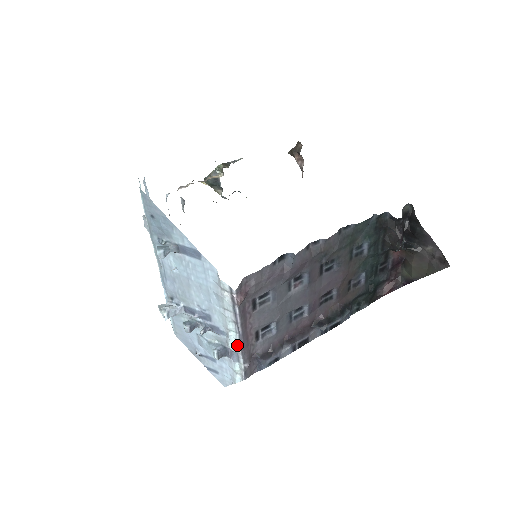
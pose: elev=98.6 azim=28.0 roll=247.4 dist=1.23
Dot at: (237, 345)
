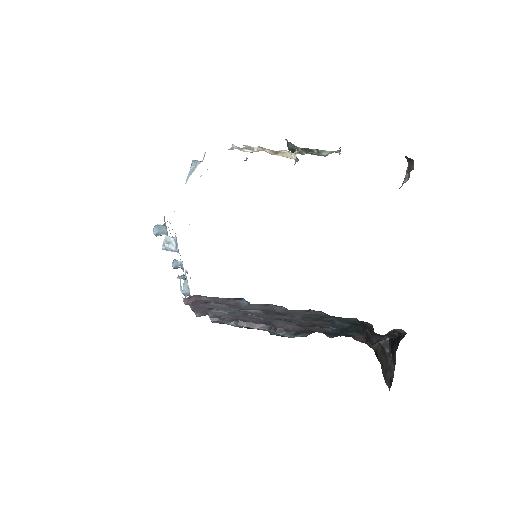
Dot at: occluded
